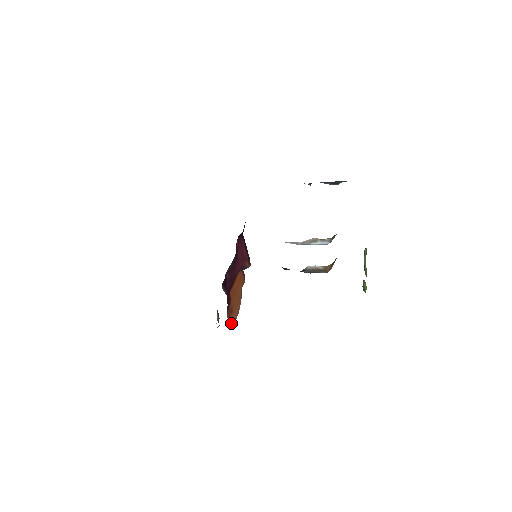
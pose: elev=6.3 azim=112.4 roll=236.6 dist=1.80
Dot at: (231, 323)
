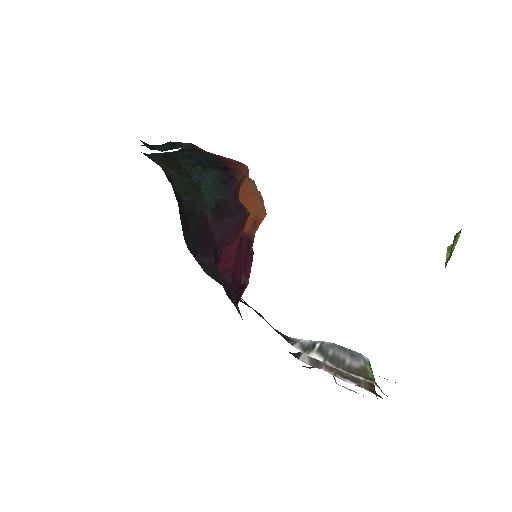
Dot at: (261, 222)
